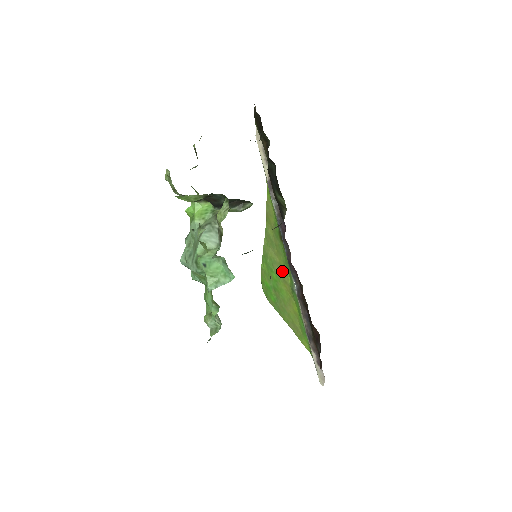
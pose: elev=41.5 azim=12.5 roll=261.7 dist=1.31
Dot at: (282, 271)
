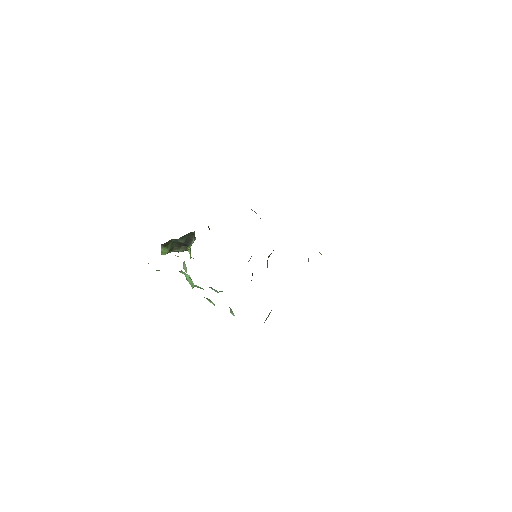
Dot at: occluded
